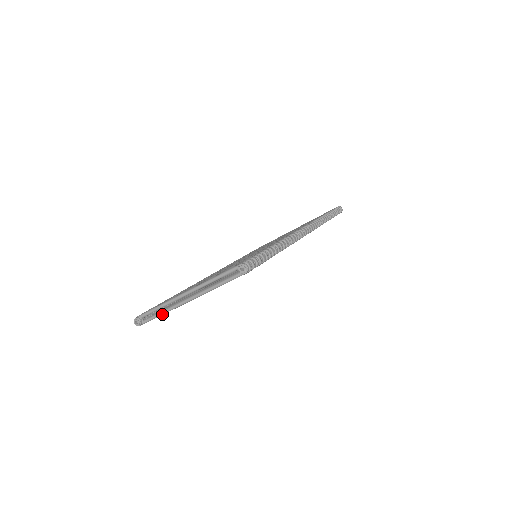
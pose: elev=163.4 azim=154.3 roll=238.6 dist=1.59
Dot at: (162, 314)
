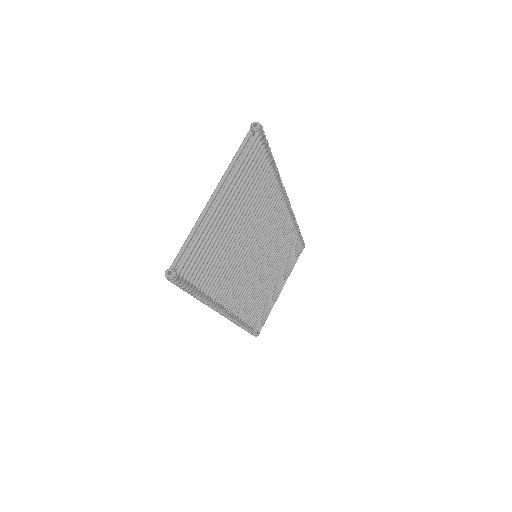
Dot at: (196, 241)
